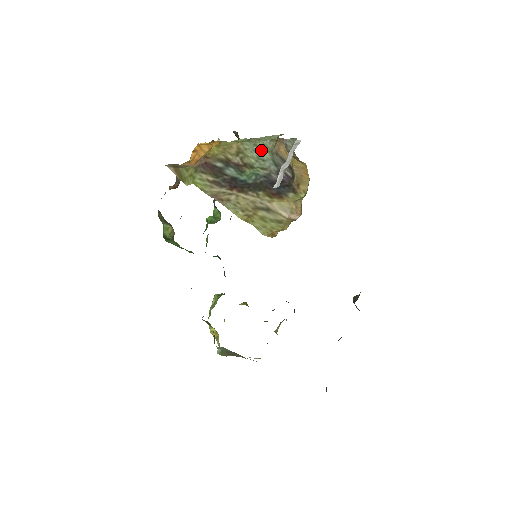
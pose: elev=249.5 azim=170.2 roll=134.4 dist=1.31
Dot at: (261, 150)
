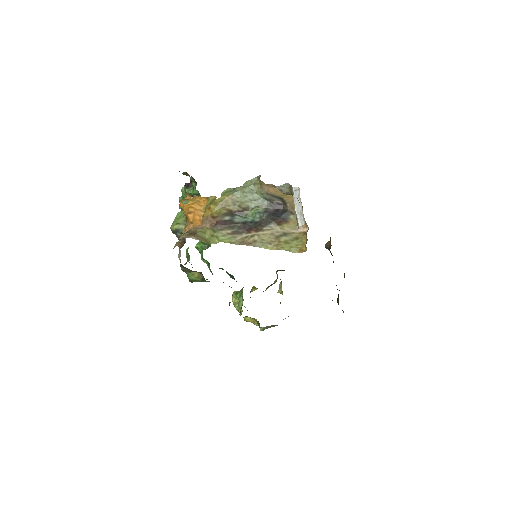
Dot at: (250, 194)
